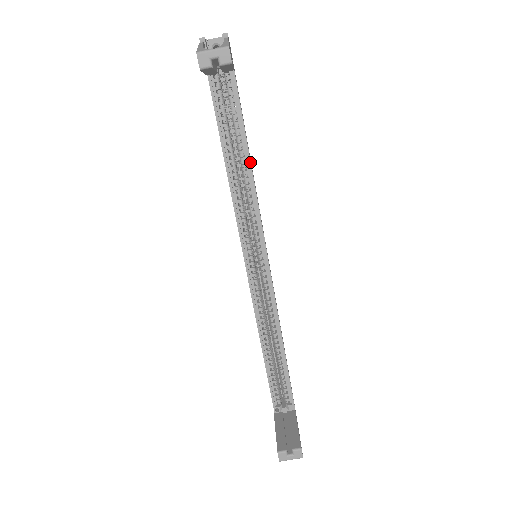
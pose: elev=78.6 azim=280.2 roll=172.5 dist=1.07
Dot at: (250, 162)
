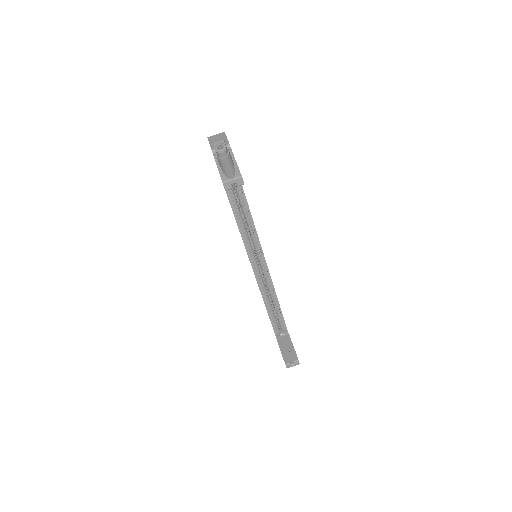
Dot at: (249, 209)
